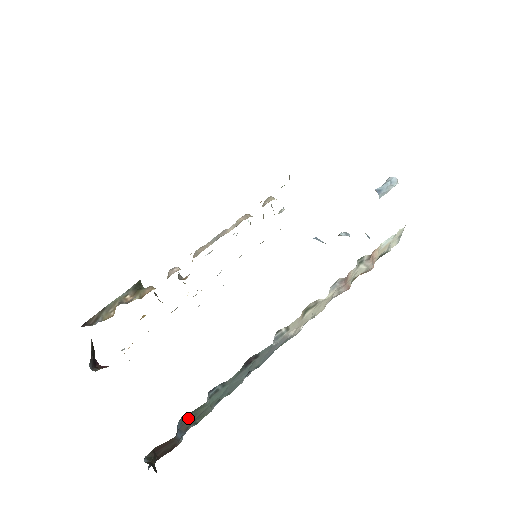
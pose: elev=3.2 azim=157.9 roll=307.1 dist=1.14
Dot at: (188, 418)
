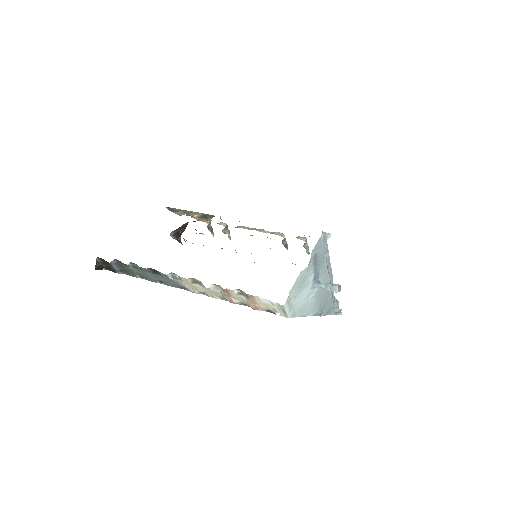
Dot at: (122, 264)
